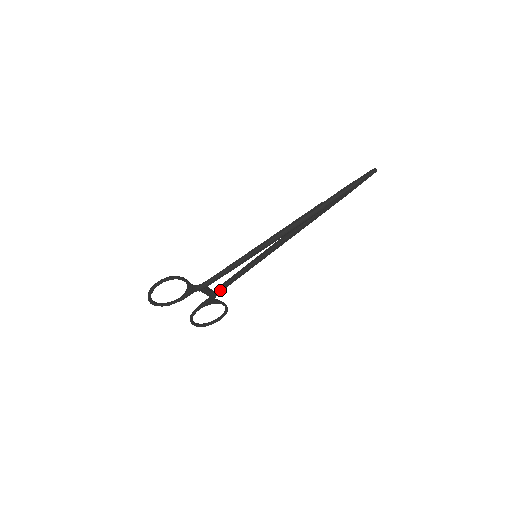
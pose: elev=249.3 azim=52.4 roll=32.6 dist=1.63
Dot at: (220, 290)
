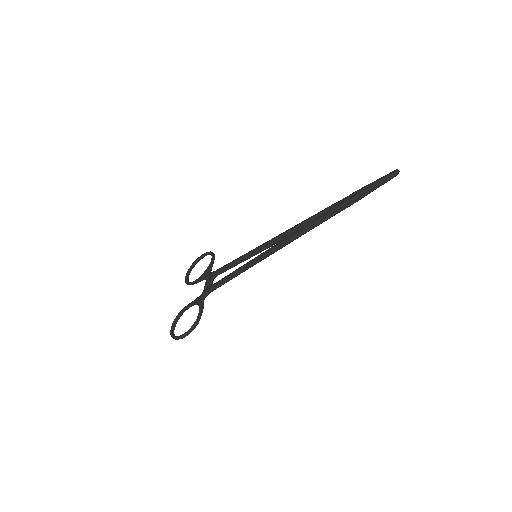
Dot at: (219, 274)
